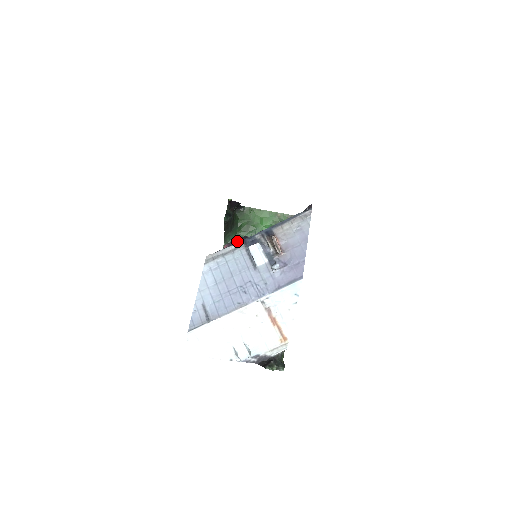
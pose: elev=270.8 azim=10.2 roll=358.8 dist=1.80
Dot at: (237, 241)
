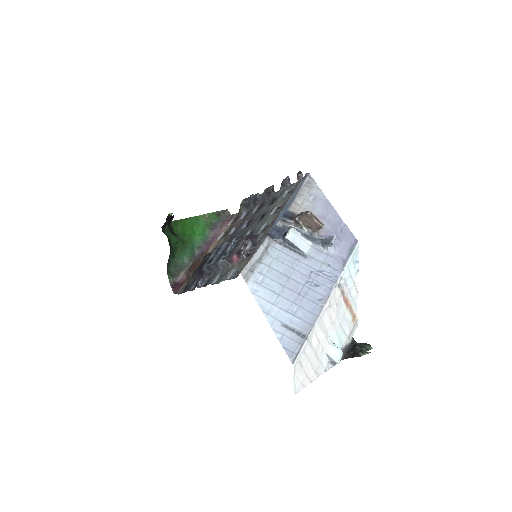
Dot at: (241, 245)
